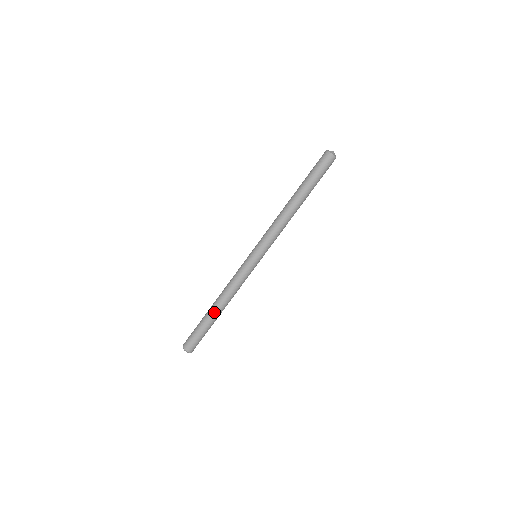
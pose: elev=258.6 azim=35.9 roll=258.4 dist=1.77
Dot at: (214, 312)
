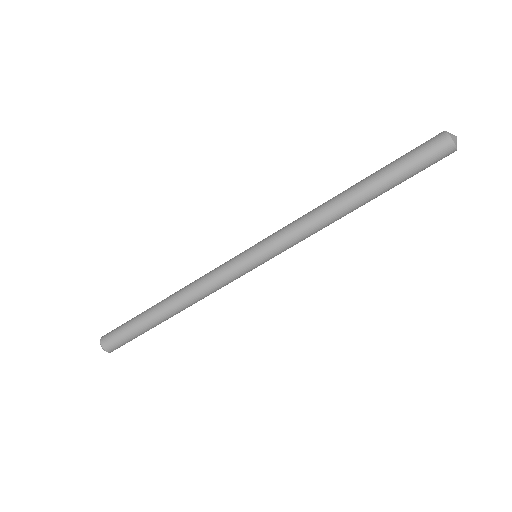
Dot at: (159, 308)
